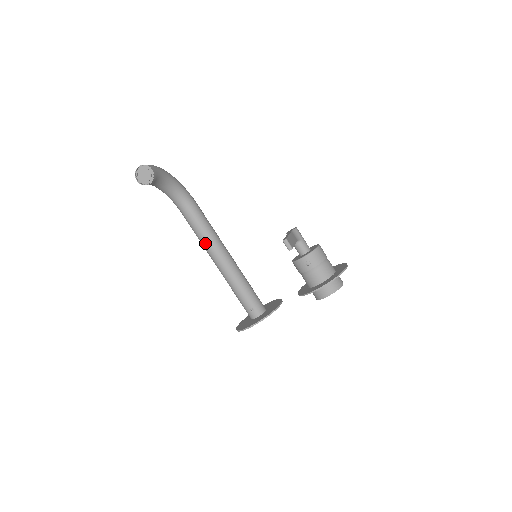
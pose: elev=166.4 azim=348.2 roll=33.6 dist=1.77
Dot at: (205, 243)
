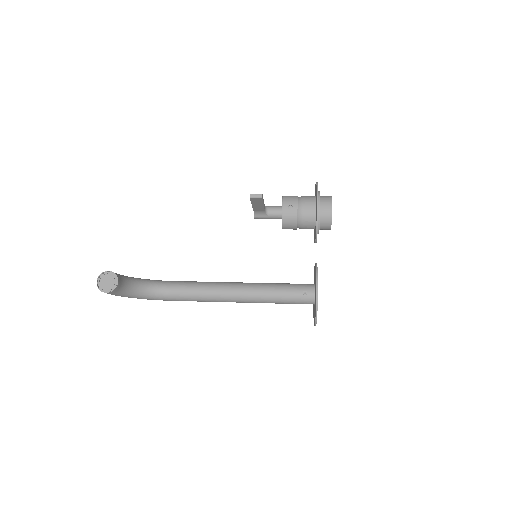
Dot at: (212, 294)
